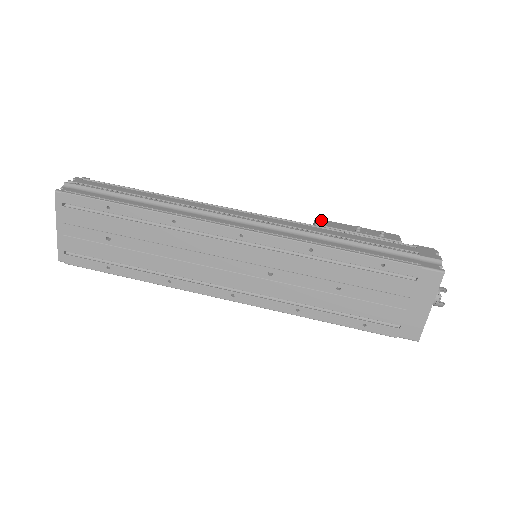
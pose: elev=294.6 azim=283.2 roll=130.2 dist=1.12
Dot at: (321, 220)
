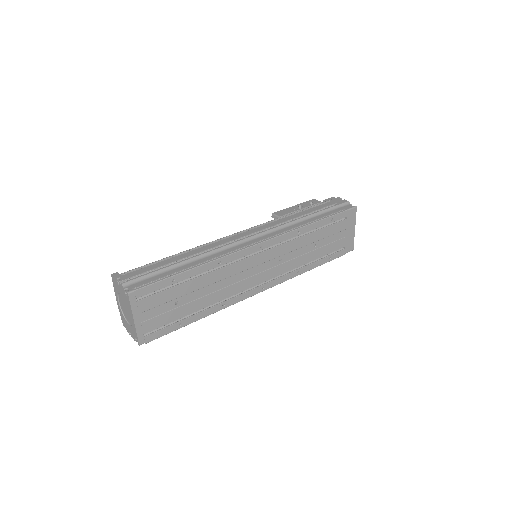
Dot at: (276, 213)
